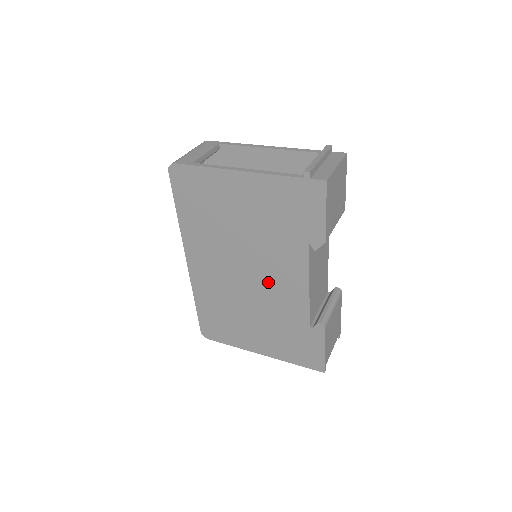
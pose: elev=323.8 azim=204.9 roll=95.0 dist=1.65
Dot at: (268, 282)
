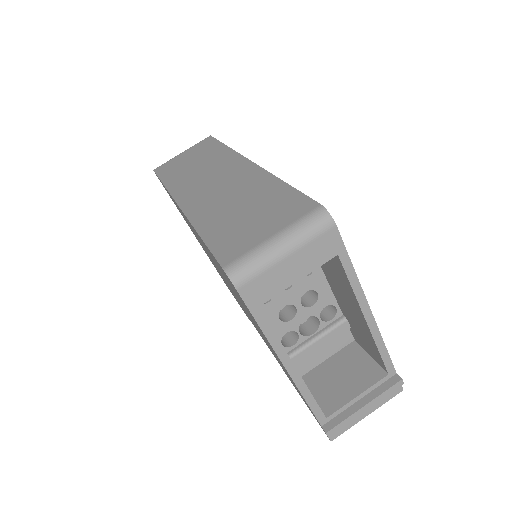
Dot at: occluded
